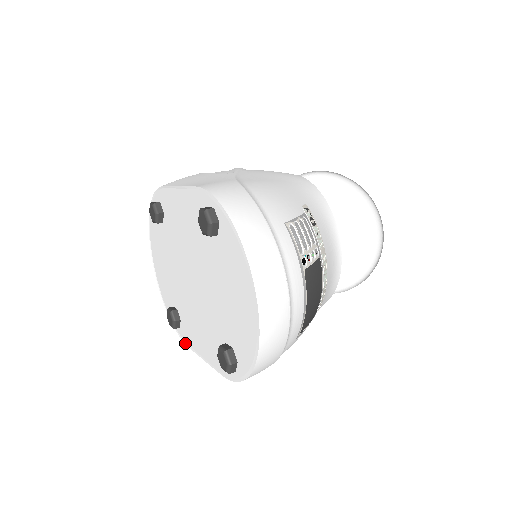
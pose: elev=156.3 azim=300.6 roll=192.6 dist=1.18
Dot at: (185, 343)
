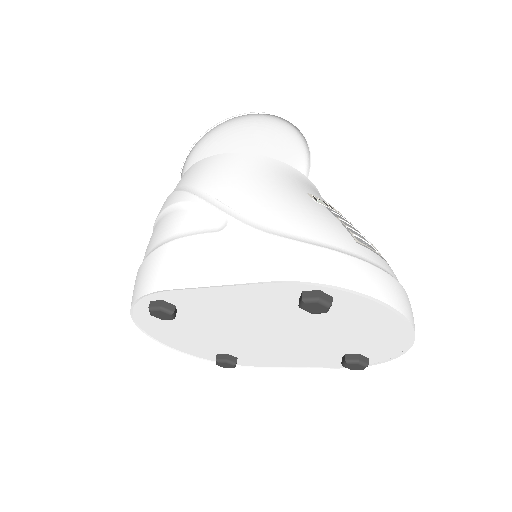
Dot at: (252, 367)
